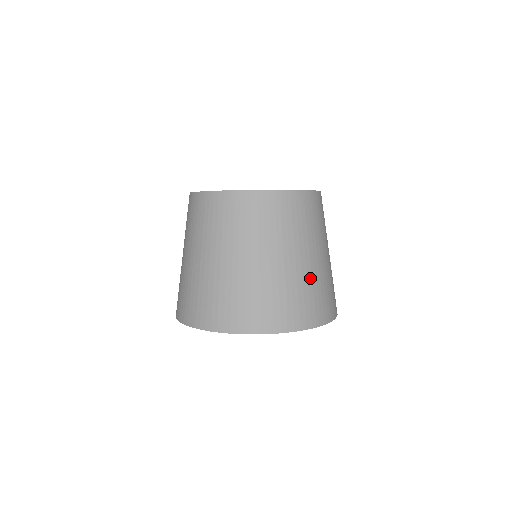
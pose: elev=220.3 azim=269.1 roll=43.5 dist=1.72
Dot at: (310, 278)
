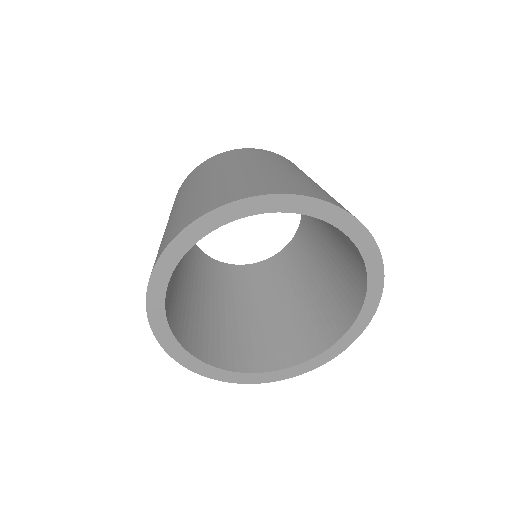
Dot at: (240, 177)
